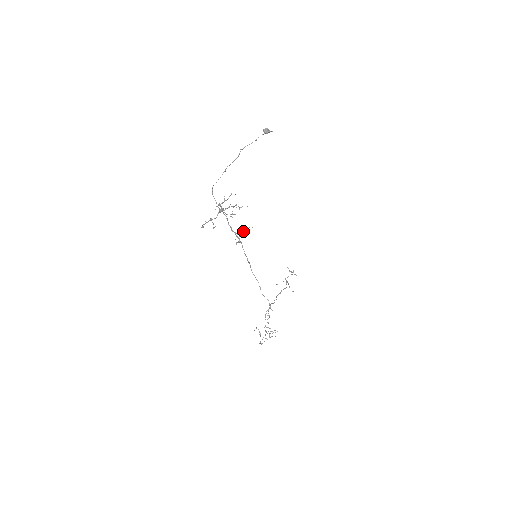
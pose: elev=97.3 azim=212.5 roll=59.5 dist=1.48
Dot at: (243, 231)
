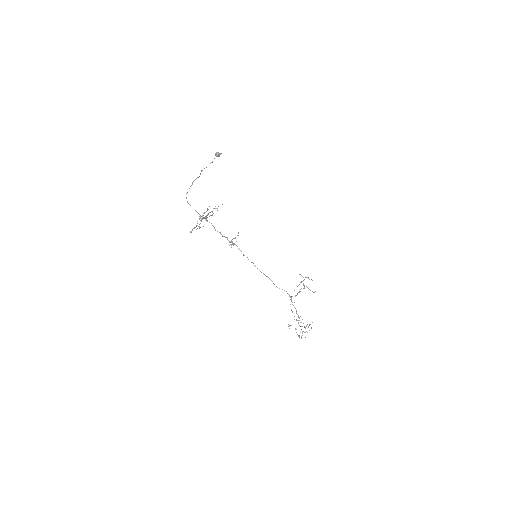
Dot at: (234, 238)
